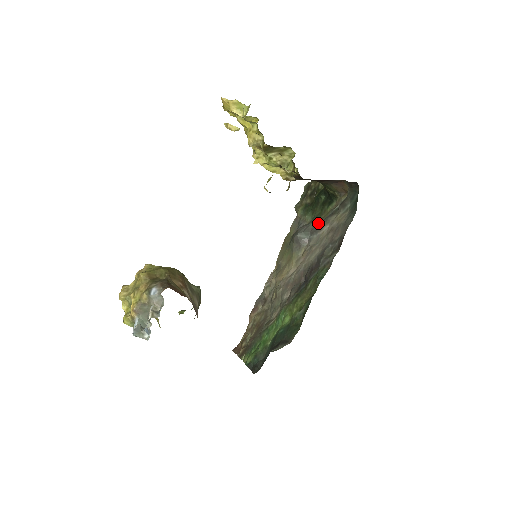
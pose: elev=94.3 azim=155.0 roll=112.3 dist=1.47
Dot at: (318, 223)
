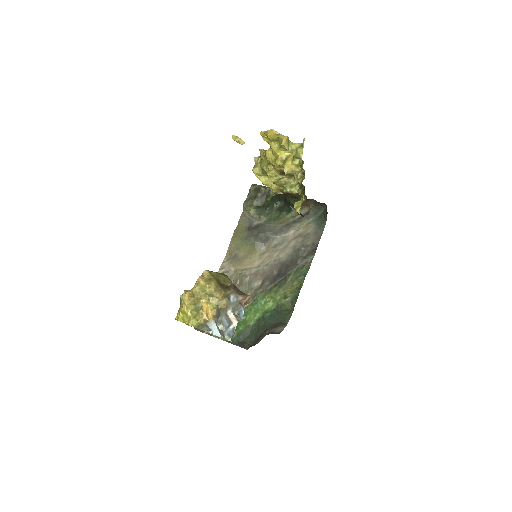
Dot at: (279, 226)
